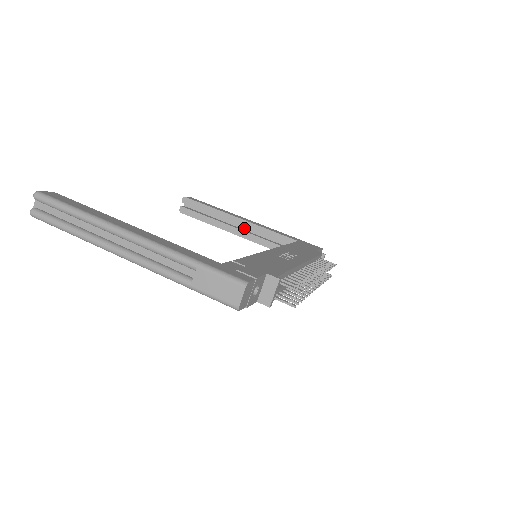
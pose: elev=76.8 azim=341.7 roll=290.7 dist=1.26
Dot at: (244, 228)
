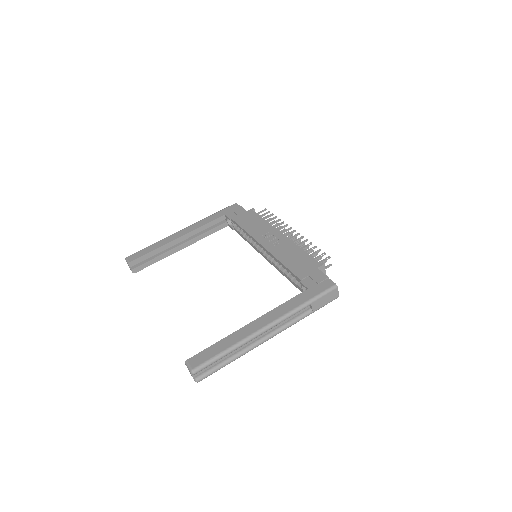
Dot at: occluded
